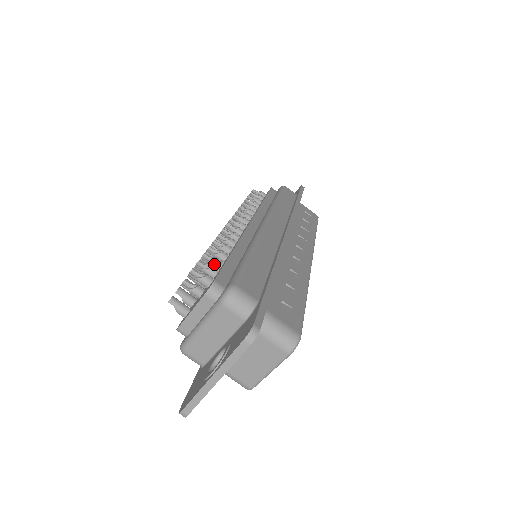
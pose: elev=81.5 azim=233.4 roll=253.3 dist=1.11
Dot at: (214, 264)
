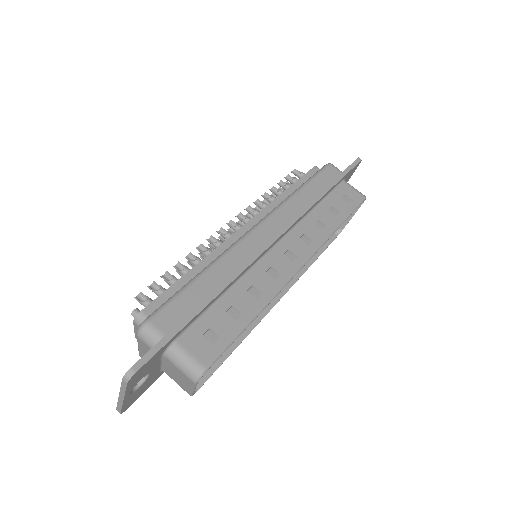
Dot at: (170, 283)
